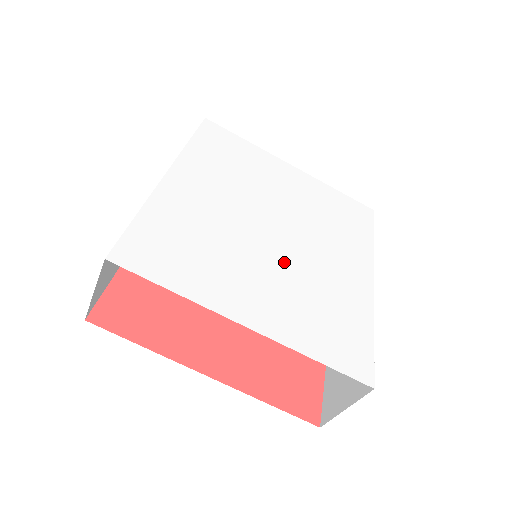
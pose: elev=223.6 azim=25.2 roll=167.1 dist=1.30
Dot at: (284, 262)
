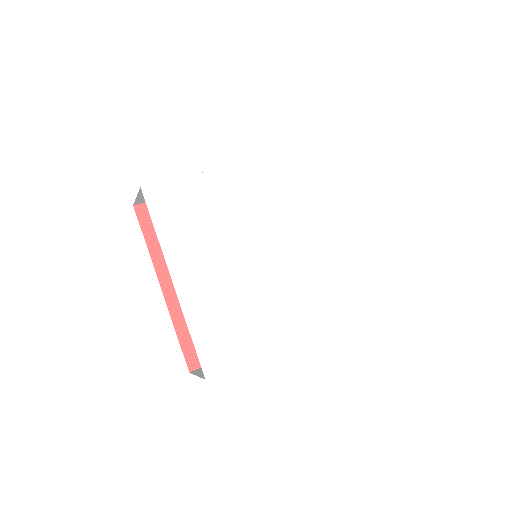
Dot at: (246, 273)
